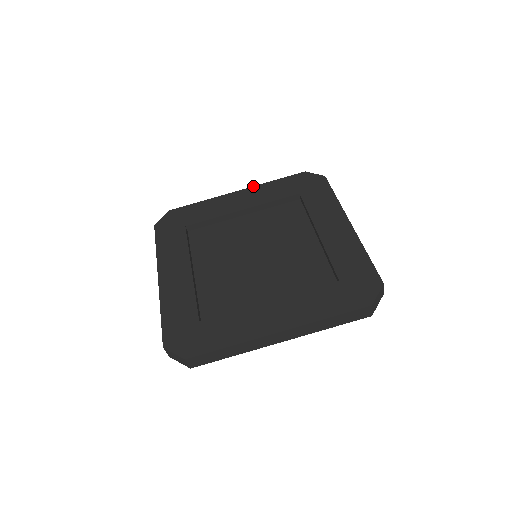
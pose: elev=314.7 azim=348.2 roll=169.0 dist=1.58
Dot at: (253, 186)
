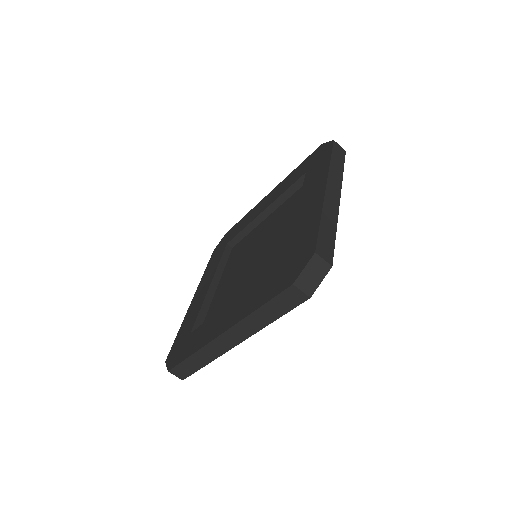
Dot at: (280, 182)
